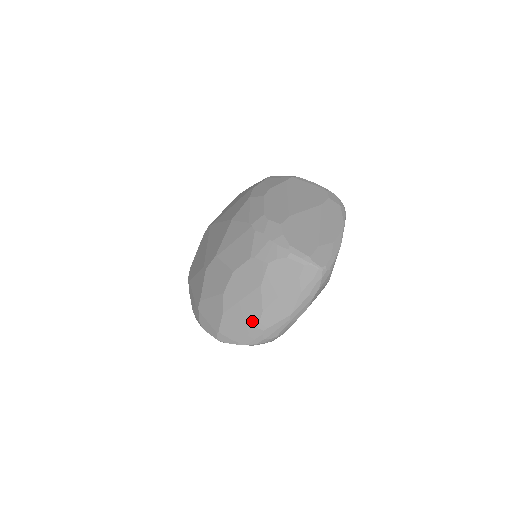
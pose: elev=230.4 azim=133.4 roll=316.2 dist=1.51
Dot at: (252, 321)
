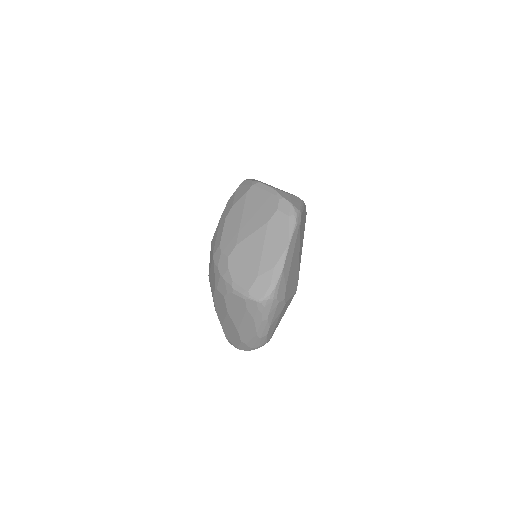
Dot at: (236, 336)
